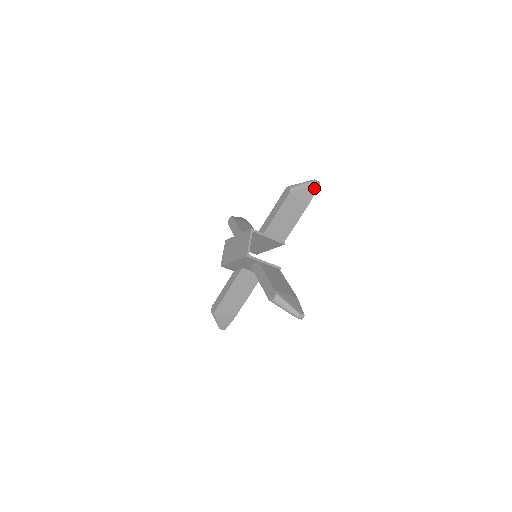
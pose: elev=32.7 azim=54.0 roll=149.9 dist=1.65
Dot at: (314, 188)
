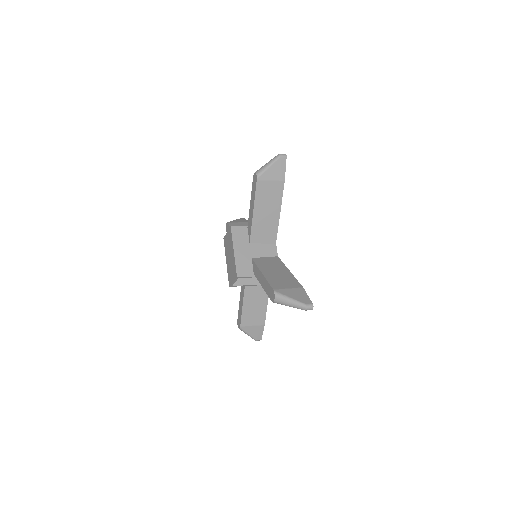
Dot at: occluded
